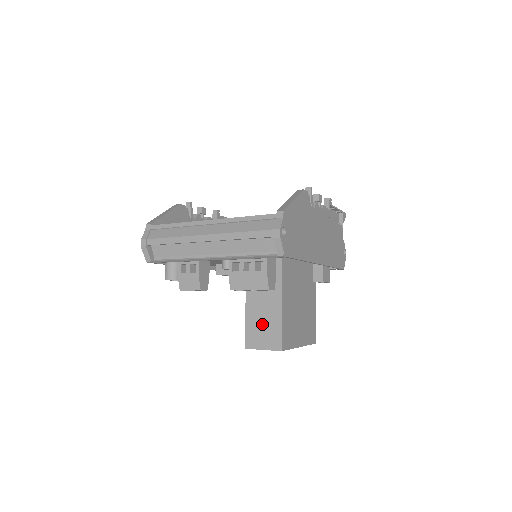
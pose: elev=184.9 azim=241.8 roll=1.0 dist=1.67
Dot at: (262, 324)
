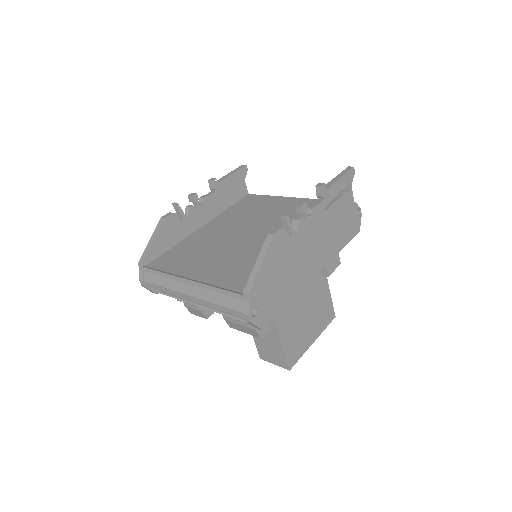
Dot at: (268, 347)
